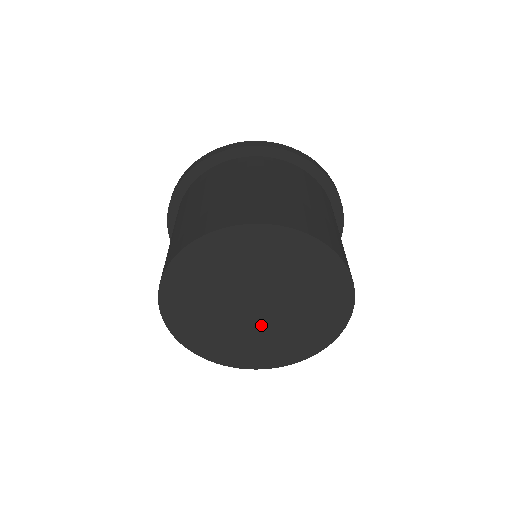
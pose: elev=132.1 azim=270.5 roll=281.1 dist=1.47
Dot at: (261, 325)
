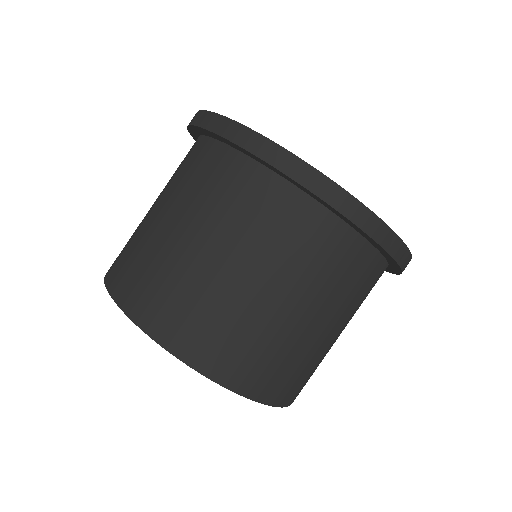
Dot at: occluded
